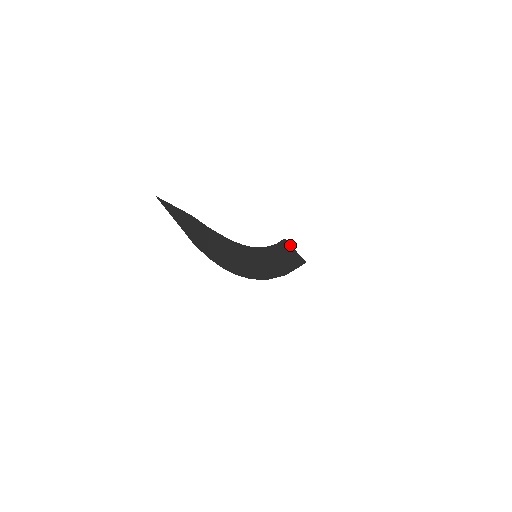
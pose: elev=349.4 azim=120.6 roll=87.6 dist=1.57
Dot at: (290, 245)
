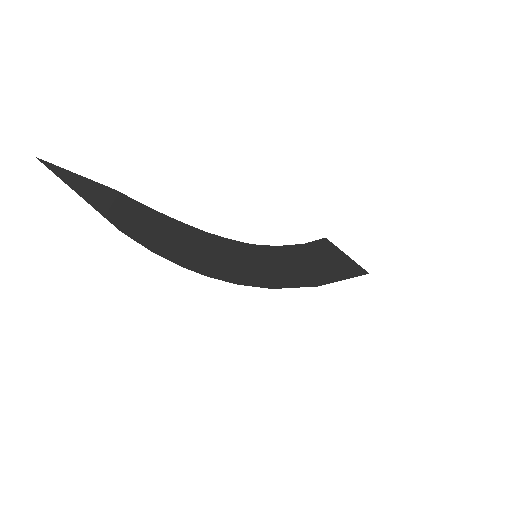
Dot at: (337, 247)
